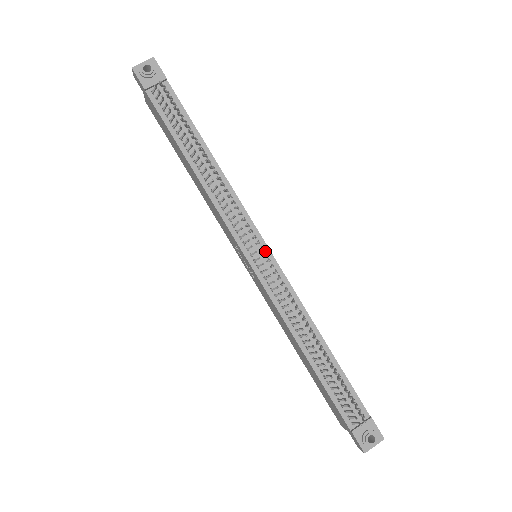
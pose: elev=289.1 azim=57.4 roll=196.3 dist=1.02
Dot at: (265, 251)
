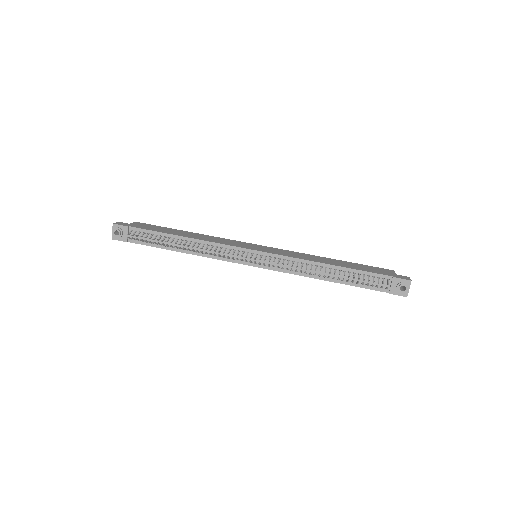
Dot at: (255, 253)
